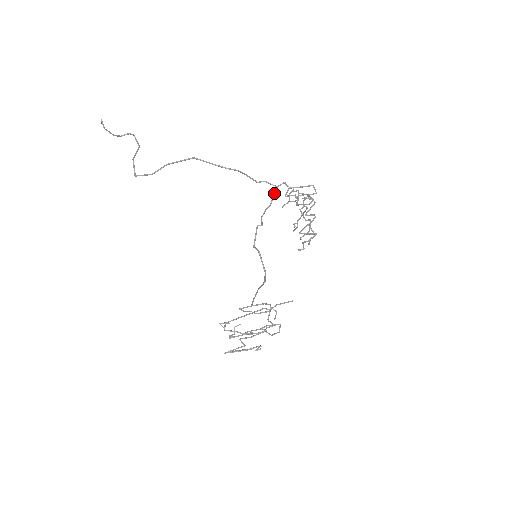
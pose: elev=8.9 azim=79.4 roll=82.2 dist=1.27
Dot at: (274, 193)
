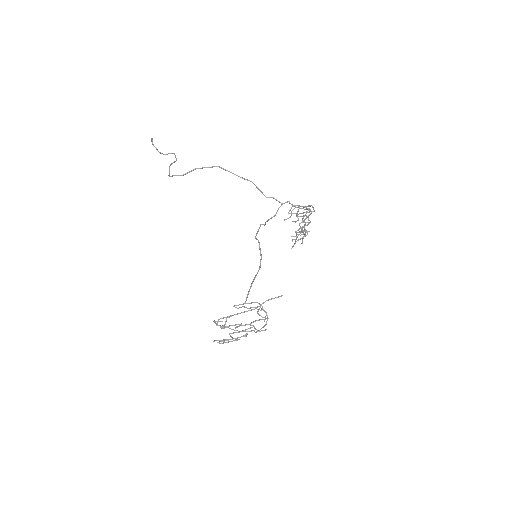
Dot at: occluded
